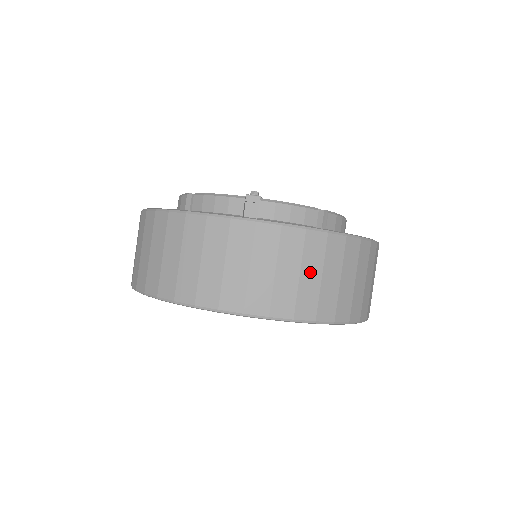
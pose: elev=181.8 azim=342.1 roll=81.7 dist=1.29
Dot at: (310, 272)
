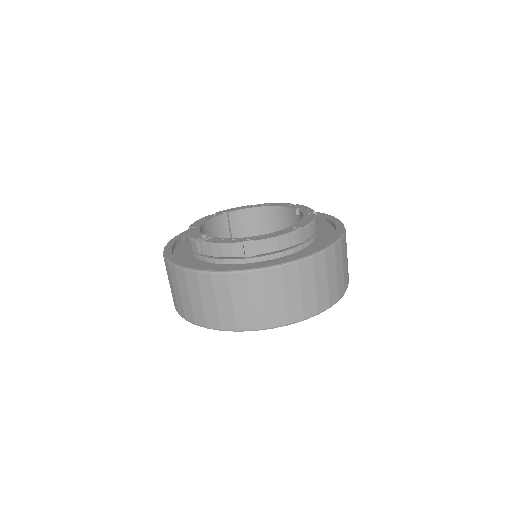
Dot at: (223, 300)
